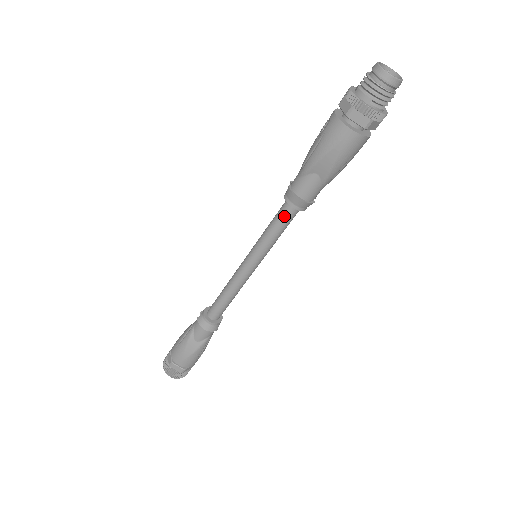
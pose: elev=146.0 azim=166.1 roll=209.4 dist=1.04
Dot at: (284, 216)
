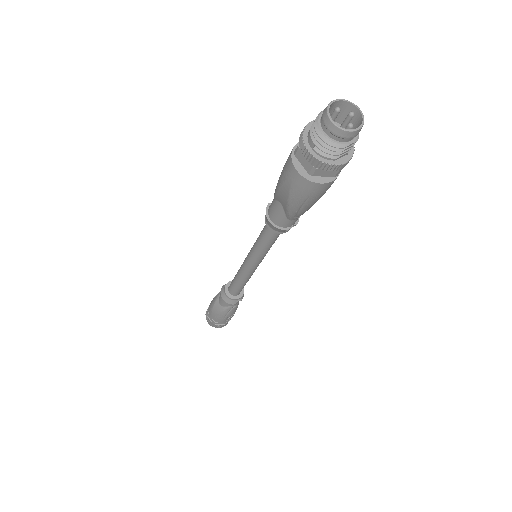
Dot at: (266, 231)
